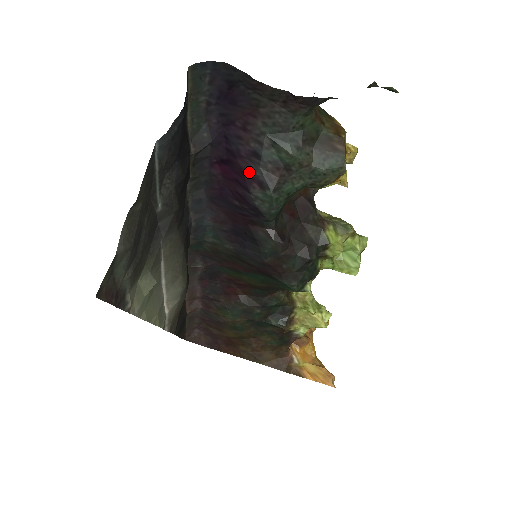
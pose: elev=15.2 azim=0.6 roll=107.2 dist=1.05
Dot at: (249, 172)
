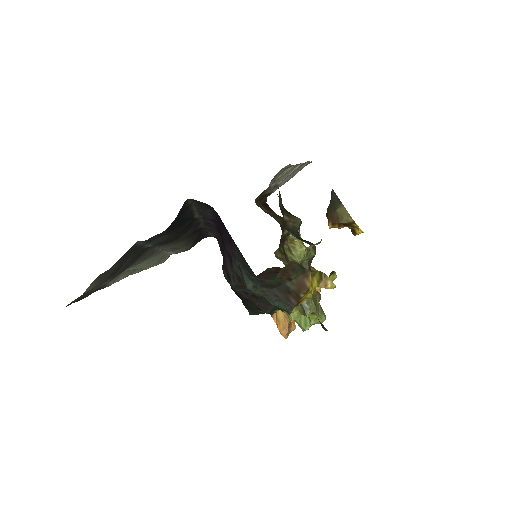
Dot at: (226, 261)
